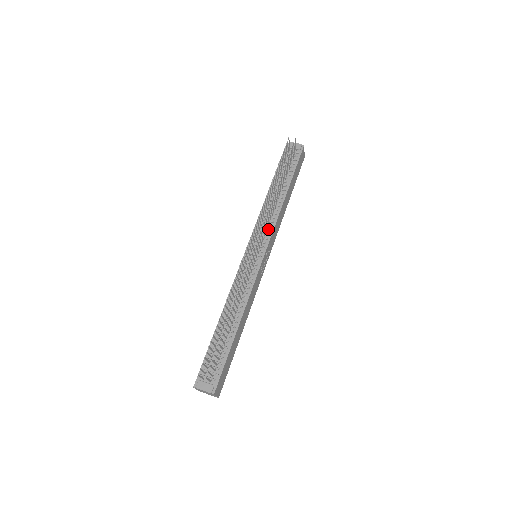
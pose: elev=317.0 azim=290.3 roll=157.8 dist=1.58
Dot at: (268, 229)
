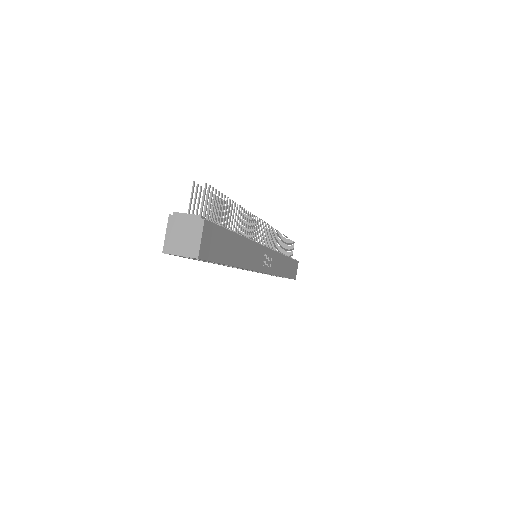
Dot at: occluded
